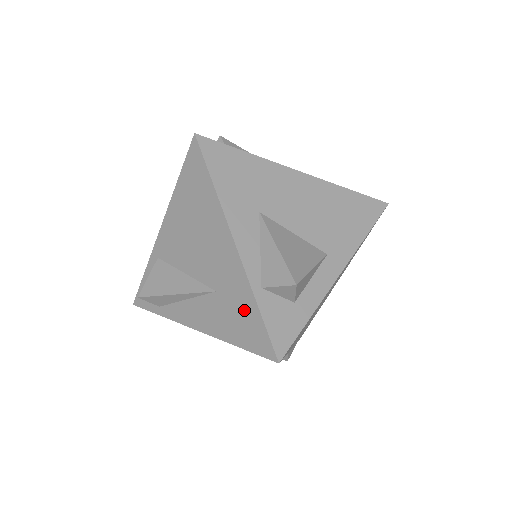
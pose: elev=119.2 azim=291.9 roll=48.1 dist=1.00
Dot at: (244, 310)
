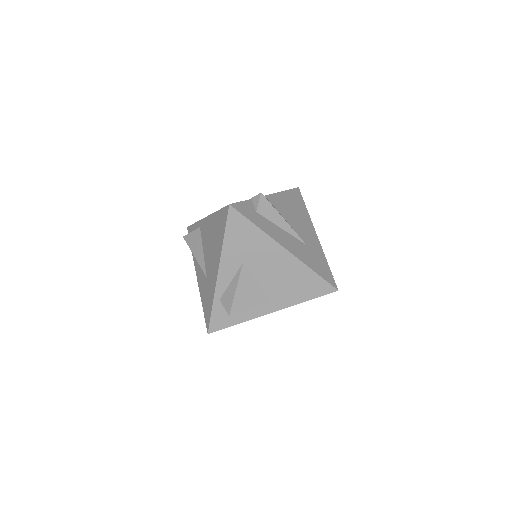
Dot at: (209, 300)
